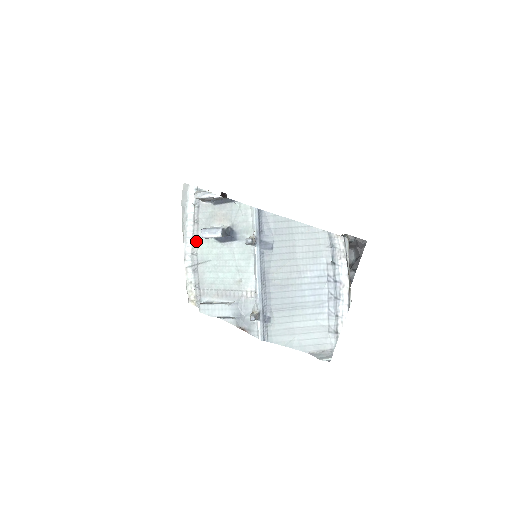
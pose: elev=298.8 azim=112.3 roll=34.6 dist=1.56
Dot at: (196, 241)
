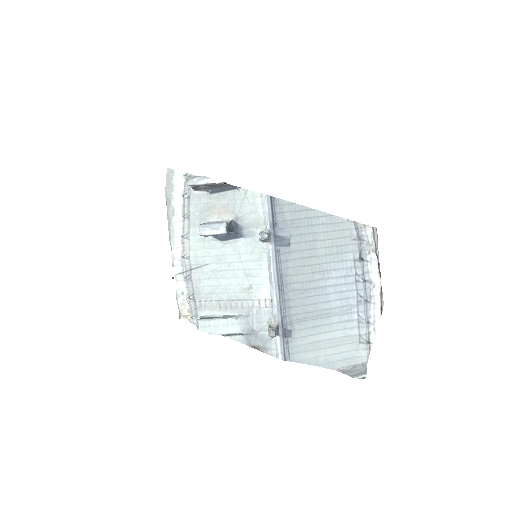
Dot at: (187, 241)
